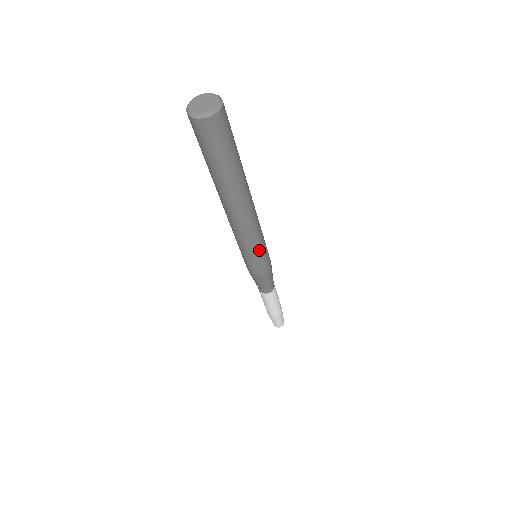
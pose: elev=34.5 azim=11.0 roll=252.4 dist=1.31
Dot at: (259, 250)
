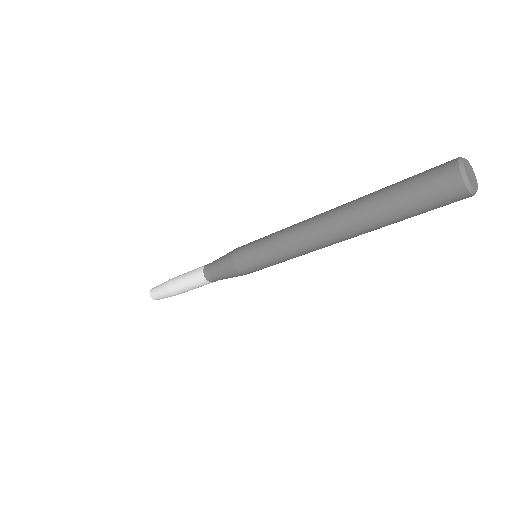
Dot at: occluded
